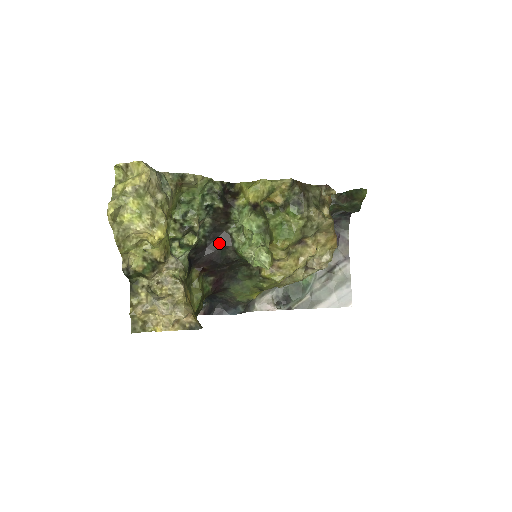
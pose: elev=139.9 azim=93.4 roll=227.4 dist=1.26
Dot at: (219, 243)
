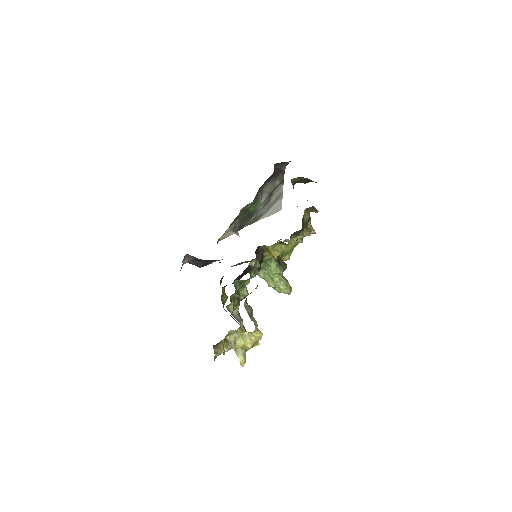
Dot at: (244, 274)
